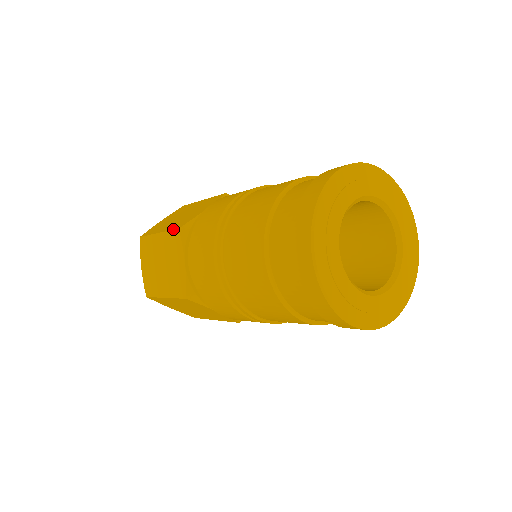
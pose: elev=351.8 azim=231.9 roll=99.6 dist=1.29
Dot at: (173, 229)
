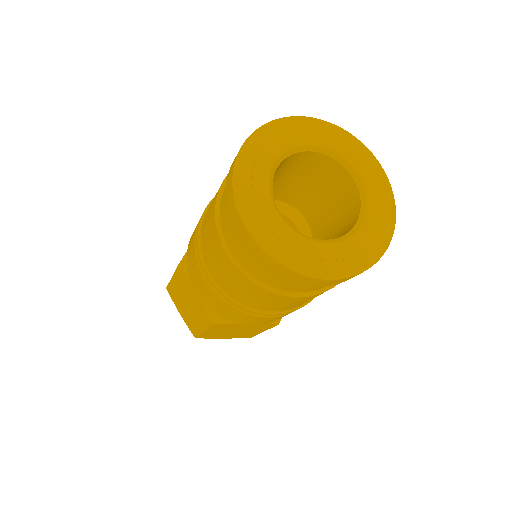
Dot at: (176, 268)
